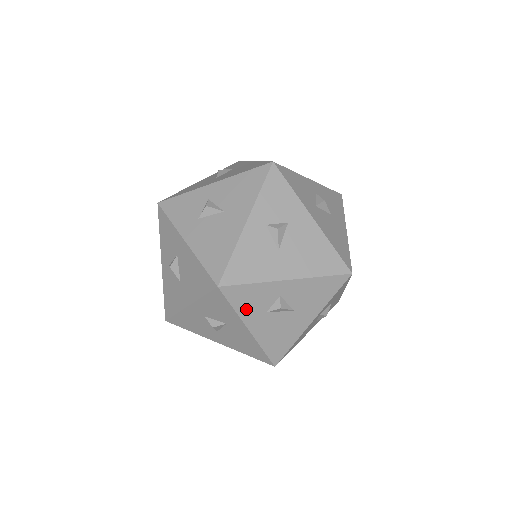
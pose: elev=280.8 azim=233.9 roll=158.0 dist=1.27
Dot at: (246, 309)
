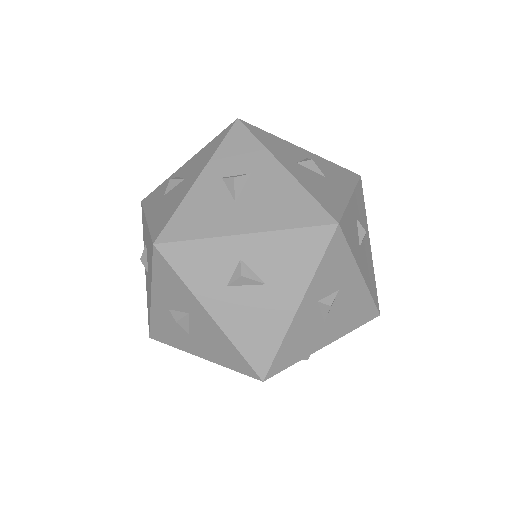
Dot at: occluded
